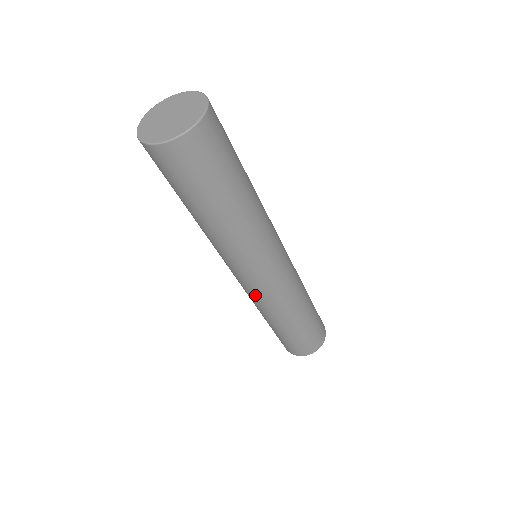
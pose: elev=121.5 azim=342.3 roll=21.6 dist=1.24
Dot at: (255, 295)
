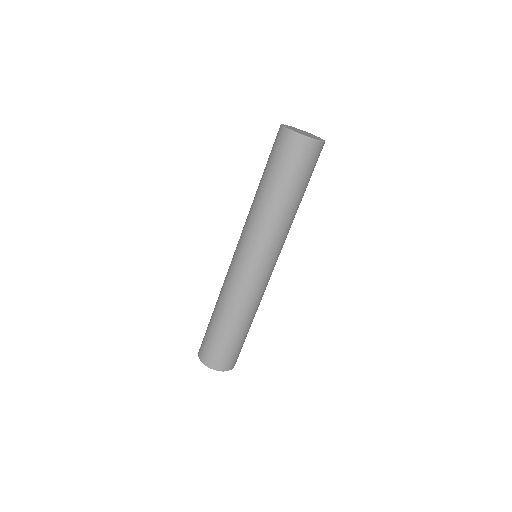
Dot at: (256, 285)
